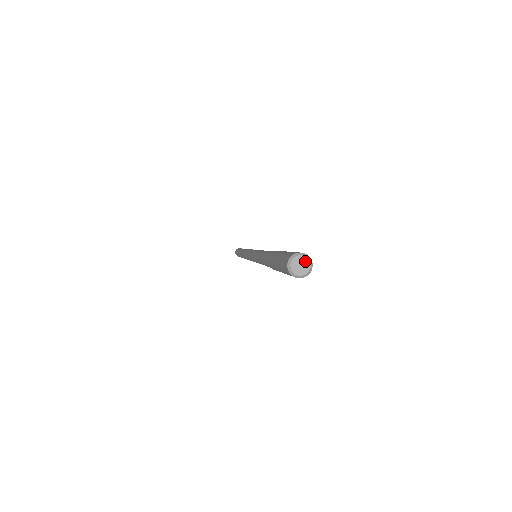
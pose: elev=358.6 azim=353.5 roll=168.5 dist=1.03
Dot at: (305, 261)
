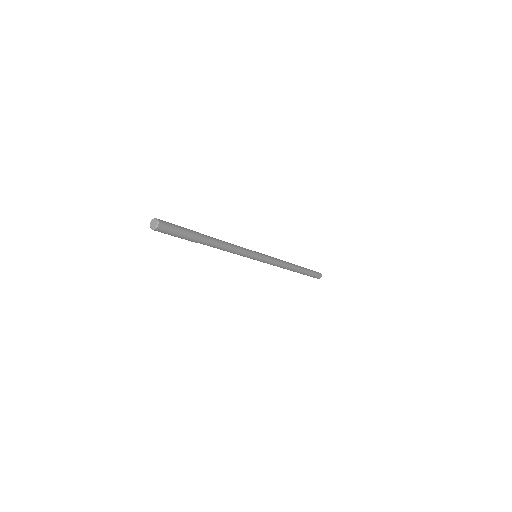
Dot at: (155, 222)
